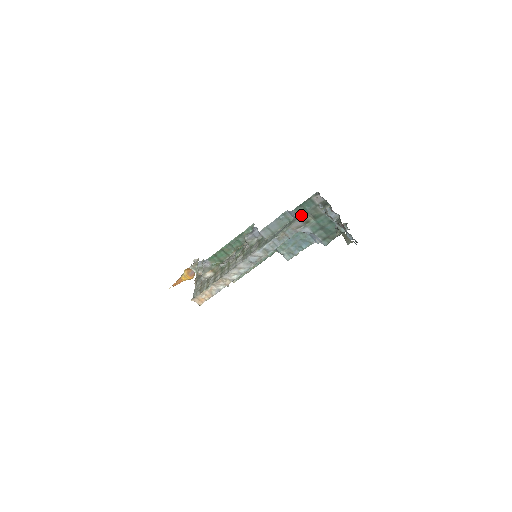
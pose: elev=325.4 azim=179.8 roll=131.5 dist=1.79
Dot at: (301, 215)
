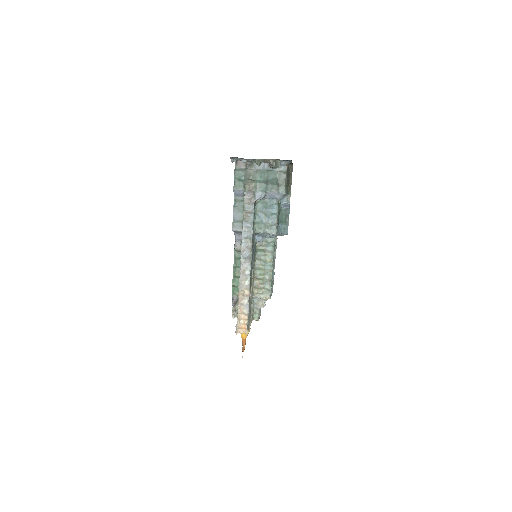
Dot at: (243, 187)
